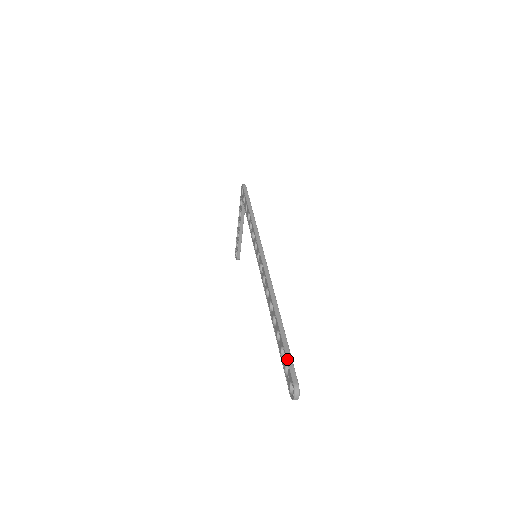
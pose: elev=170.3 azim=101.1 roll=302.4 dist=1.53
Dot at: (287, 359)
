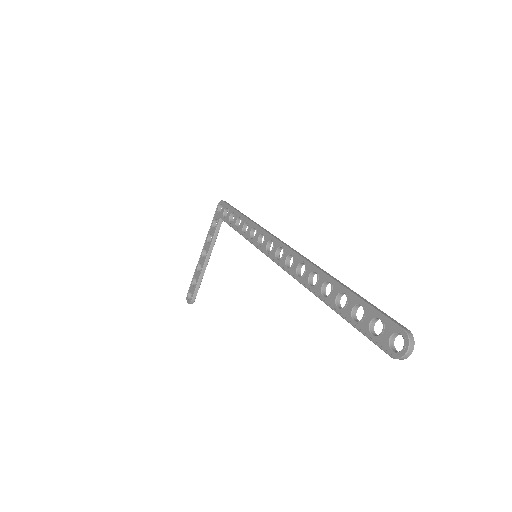
Dot at: (376, 309)
